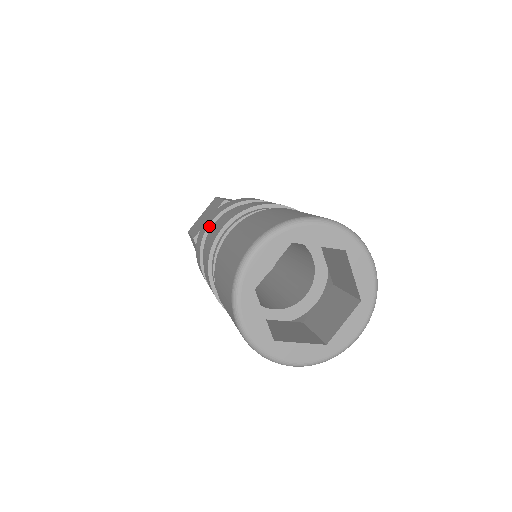
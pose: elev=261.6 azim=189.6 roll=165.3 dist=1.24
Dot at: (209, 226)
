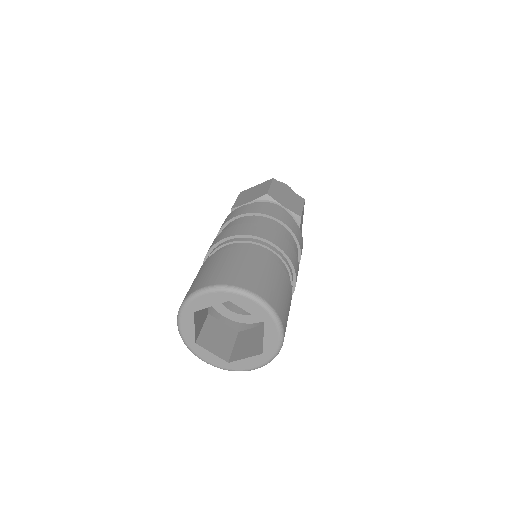
Dot at: (233, 218)
